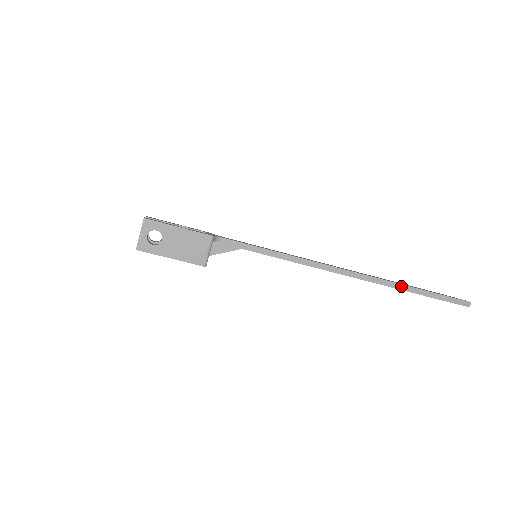
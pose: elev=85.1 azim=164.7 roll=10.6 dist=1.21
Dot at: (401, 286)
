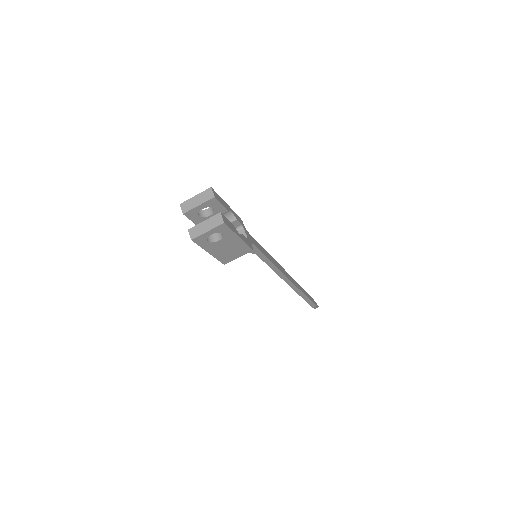
Dot at: (304, 296)
